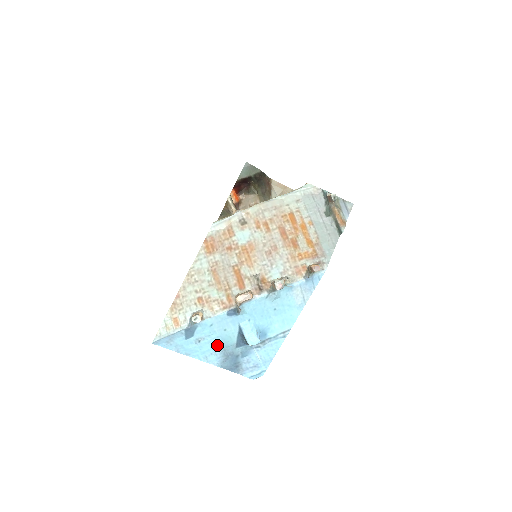
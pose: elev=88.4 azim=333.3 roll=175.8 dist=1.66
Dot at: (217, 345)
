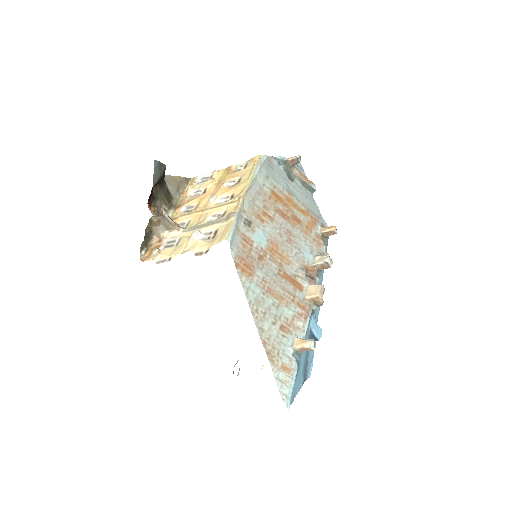
Dot at: (303, 364)
